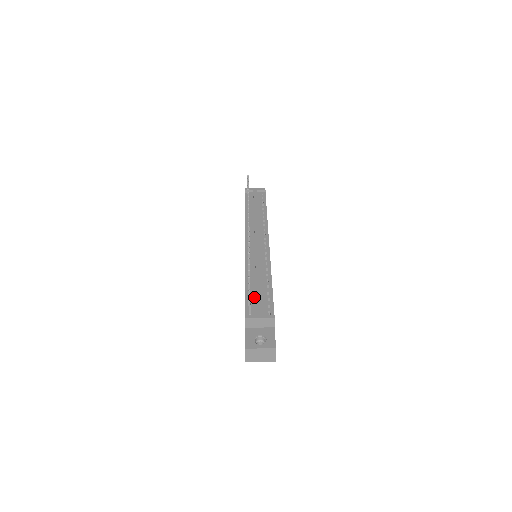
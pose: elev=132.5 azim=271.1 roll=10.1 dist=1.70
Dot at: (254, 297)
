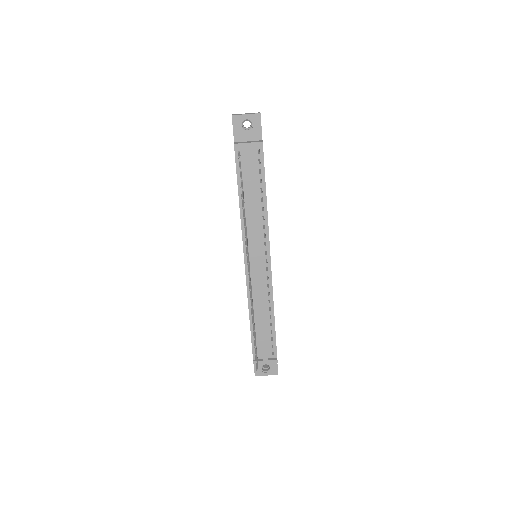
Dot at: (259, 338)
